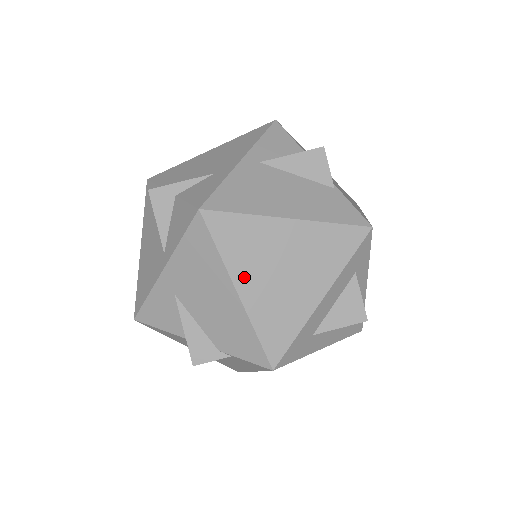
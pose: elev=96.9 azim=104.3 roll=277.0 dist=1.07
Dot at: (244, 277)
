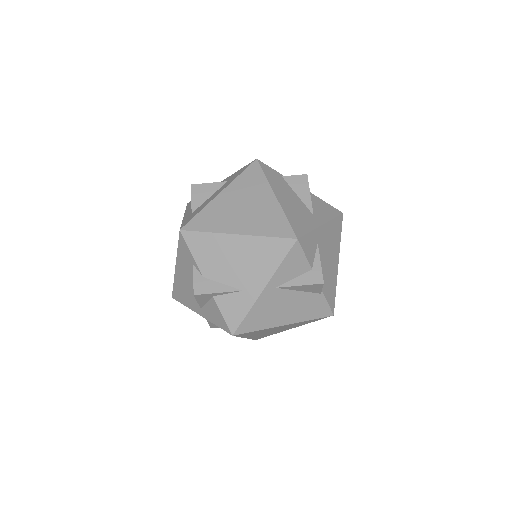
Dot at: (251, 336)
